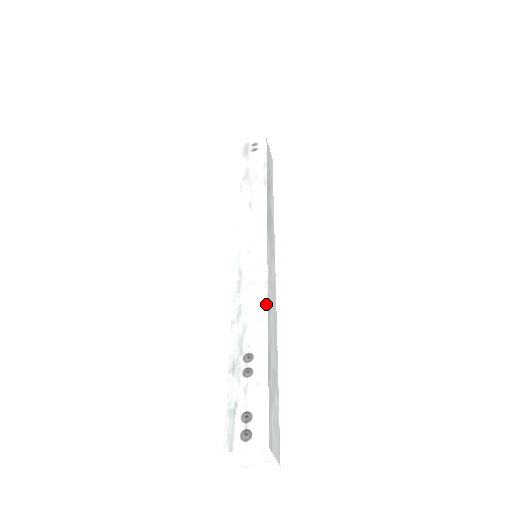
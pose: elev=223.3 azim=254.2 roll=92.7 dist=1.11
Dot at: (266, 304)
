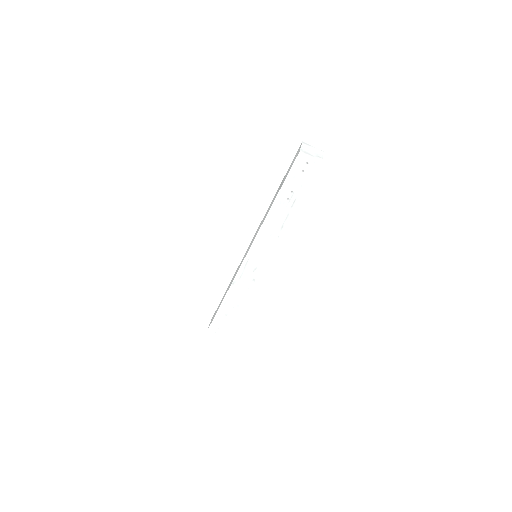
Dot at: occluded
